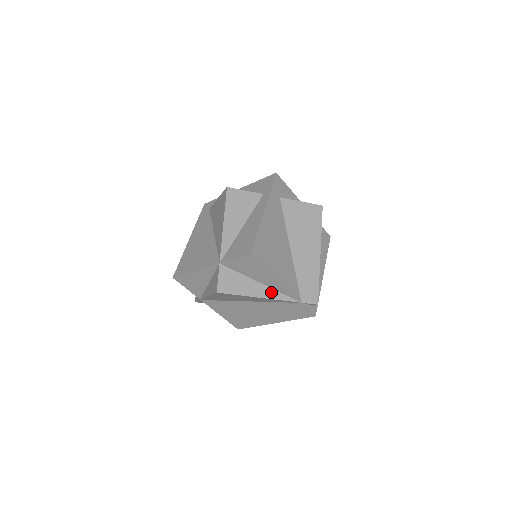
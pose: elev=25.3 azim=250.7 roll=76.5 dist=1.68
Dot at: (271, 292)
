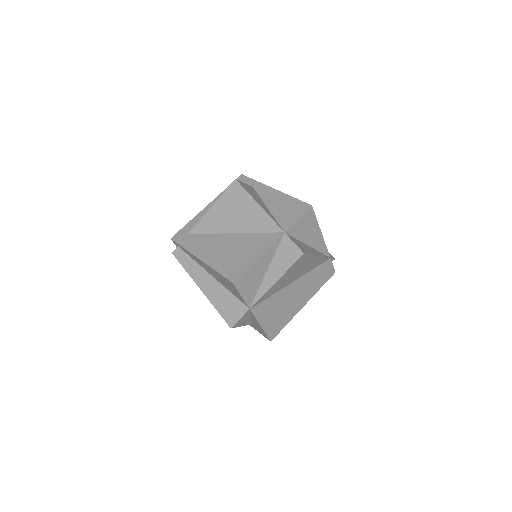
Dot at: (317, 252)
